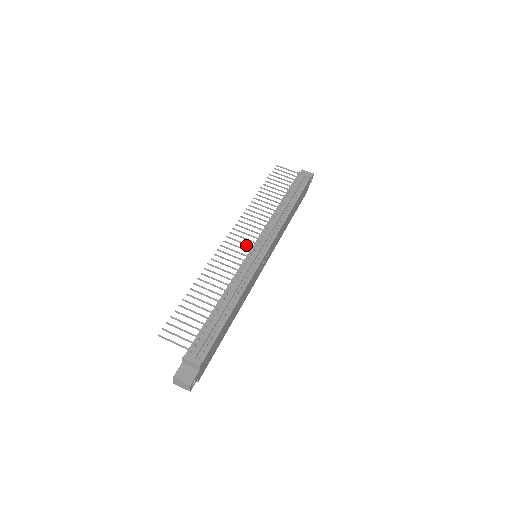
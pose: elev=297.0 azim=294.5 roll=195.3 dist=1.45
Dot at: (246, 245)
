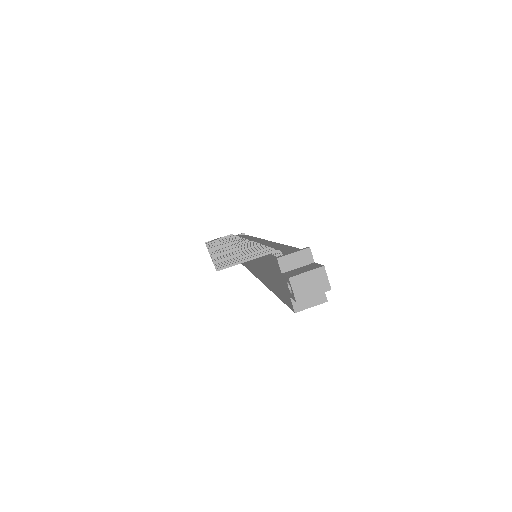
Dot at: occluded
